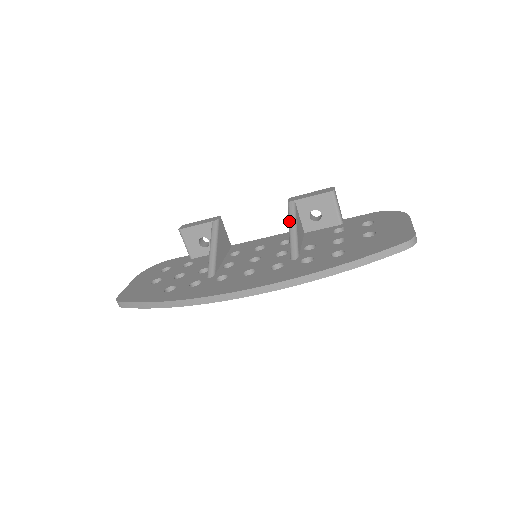
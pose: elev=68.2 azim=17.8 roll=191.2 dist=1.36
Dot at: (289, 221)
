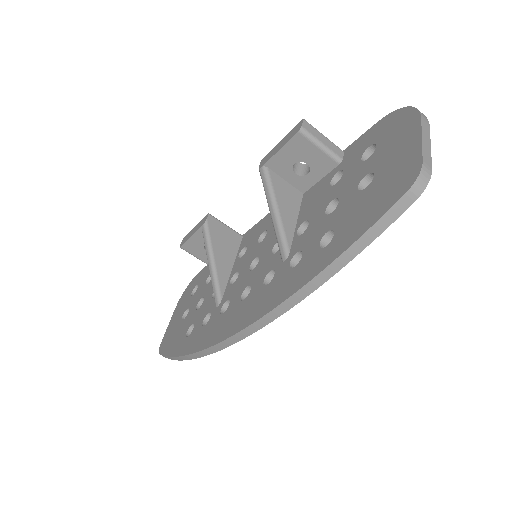
Dot at: occluded
